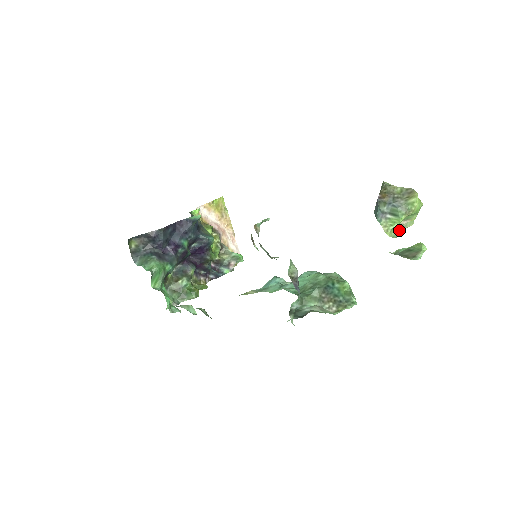
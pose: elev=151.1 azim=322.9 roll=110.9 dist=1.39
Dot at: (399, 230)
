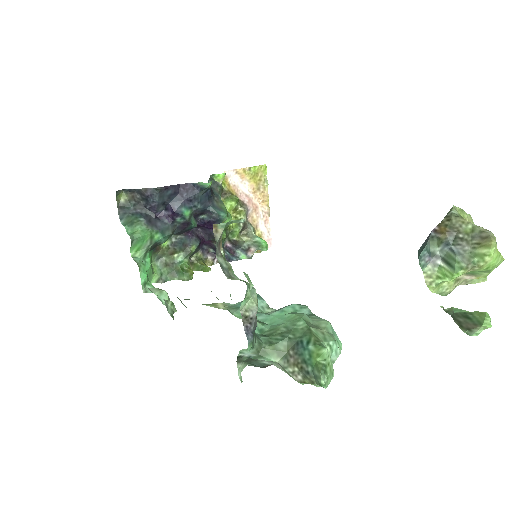
Dot at: (453, 286)
